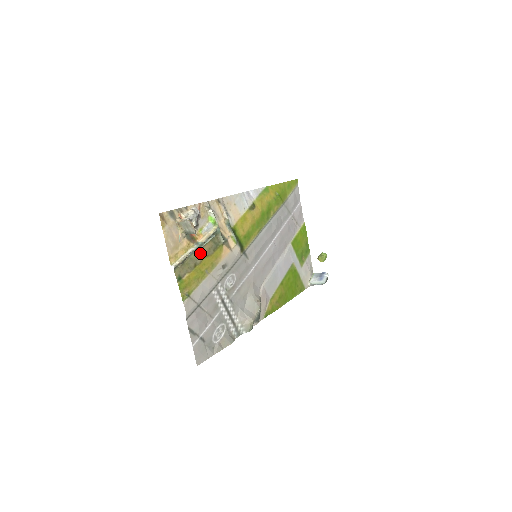
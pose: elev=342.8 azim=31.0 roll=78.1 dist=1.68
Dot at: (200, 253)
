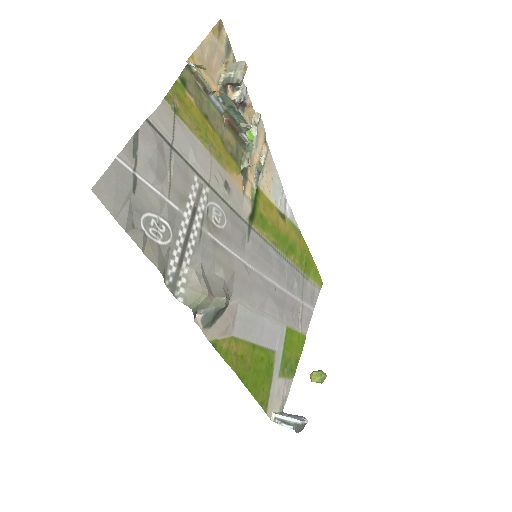
Dot at: (219, 123)
